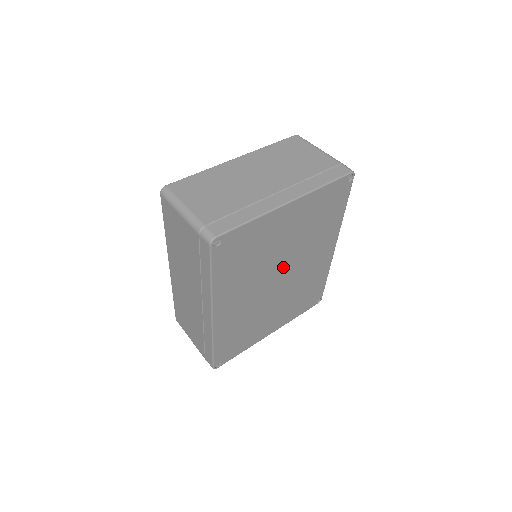
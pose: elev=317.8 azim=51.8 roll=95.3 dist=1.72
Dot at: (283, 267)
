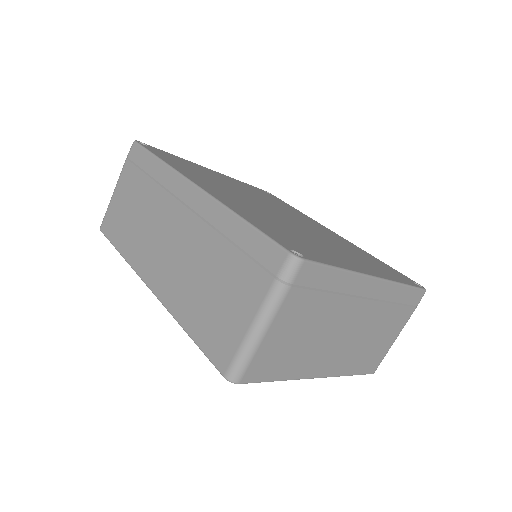
Dot at: occluded
